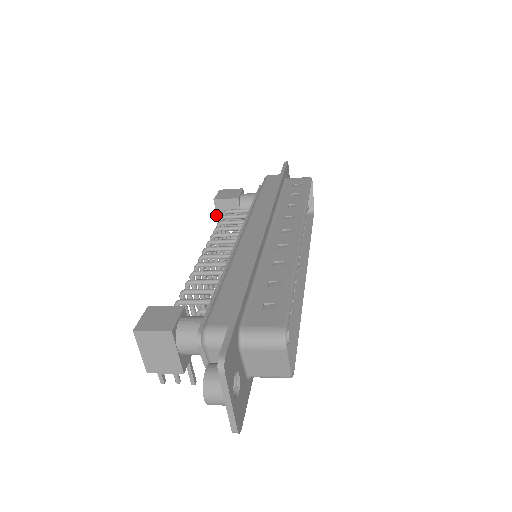
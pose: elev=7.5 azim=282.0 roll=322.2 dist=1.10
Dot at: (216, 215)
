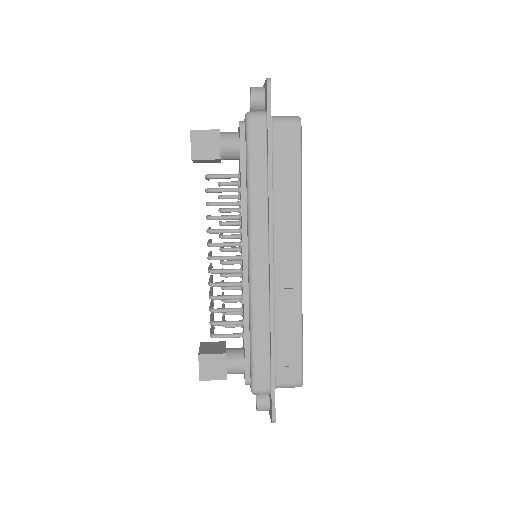
Dot at: occluded
